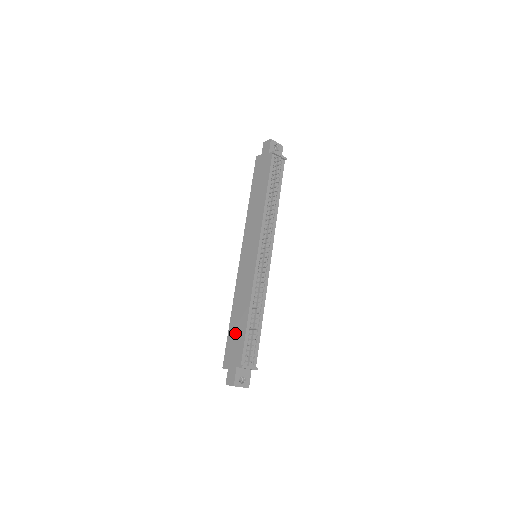
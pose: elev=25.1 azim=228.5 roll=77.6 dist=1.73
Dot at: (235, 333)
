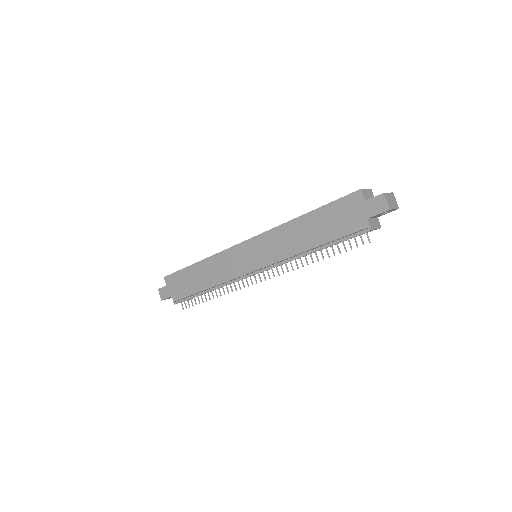
Dot at: (189, 279)
